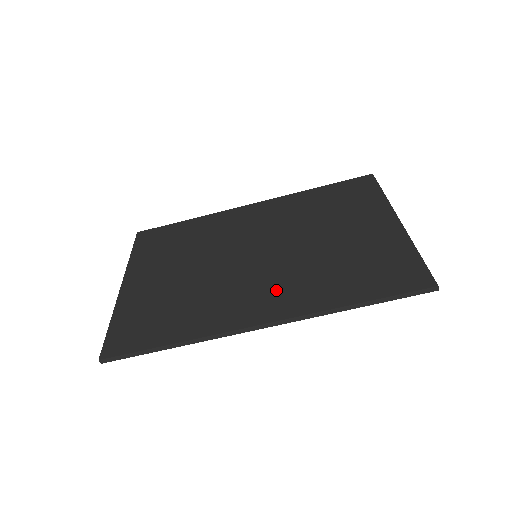
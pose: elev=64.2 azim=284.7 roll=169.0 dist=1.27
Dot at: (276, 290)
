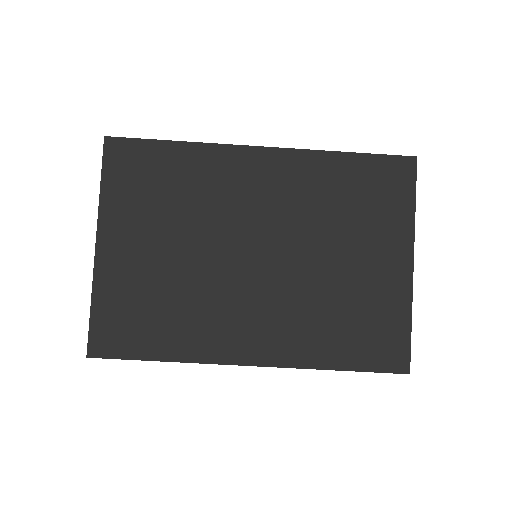
Dot at: (270, 325)
